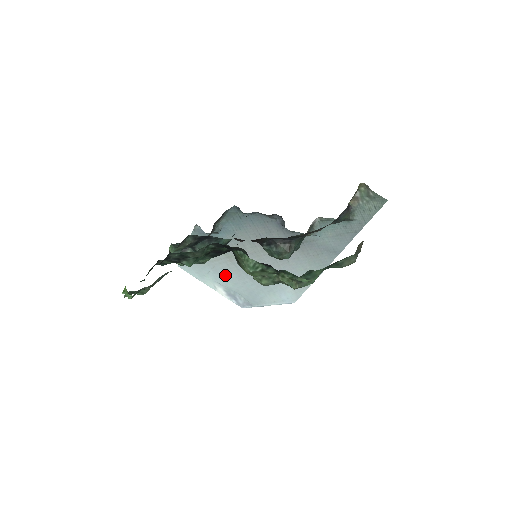
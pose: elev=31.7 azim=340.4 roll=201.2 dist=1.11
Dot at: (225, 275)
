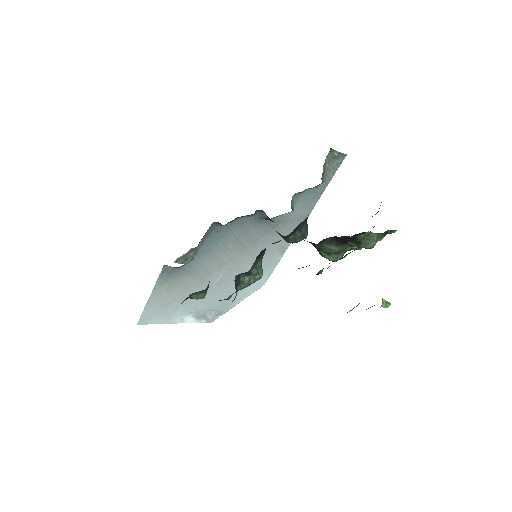
Dot at: (195, 300)
